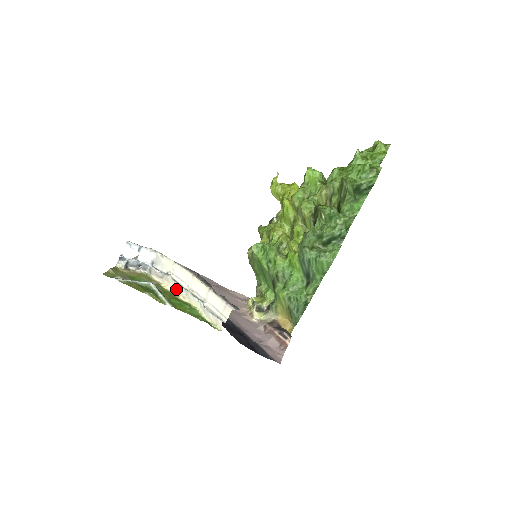
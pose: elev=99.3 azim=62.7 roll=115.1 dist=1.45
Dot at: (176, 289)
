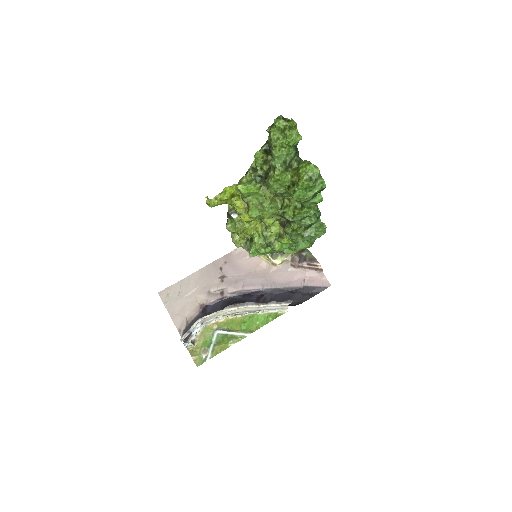
Dot at: occluded
